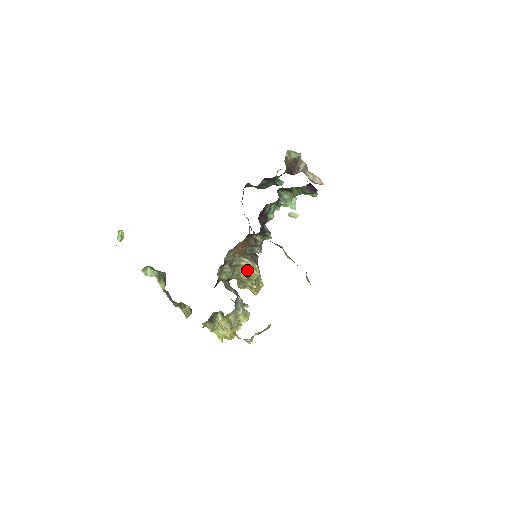
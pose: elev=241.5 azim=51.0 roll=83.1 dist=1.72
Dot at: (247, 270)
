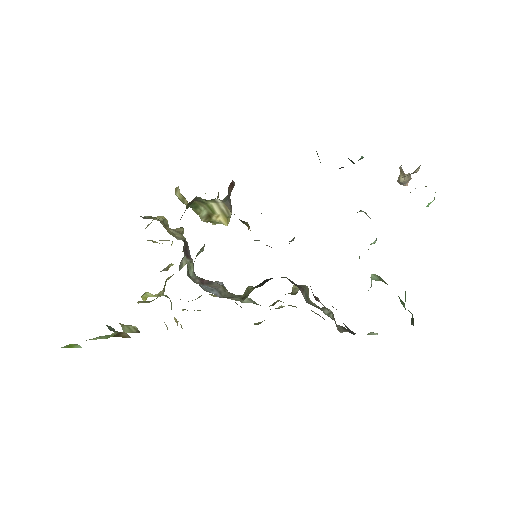
Dot at: (214, 214)
